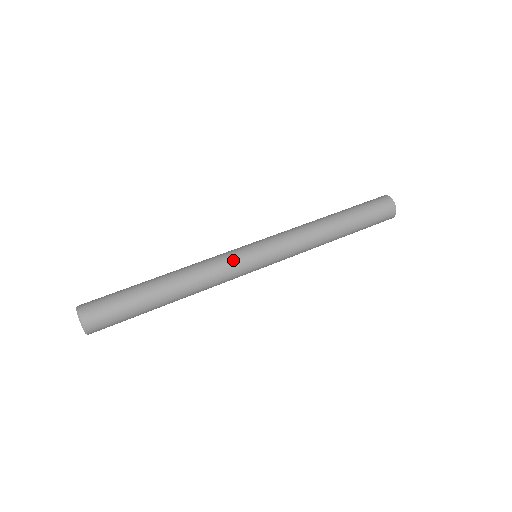
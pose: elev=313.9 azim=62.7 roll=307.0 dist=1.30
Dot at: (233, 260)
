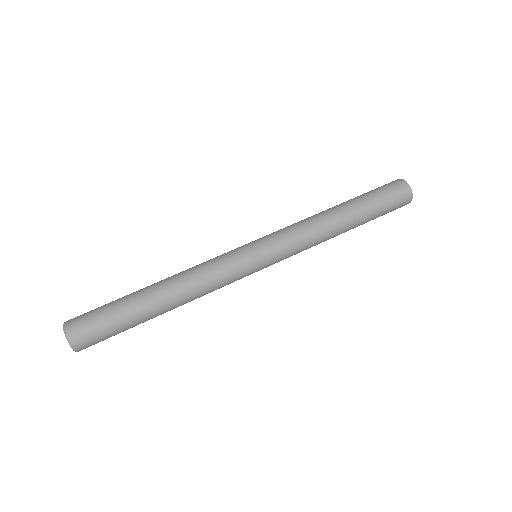
Dot at: (228, 260)
